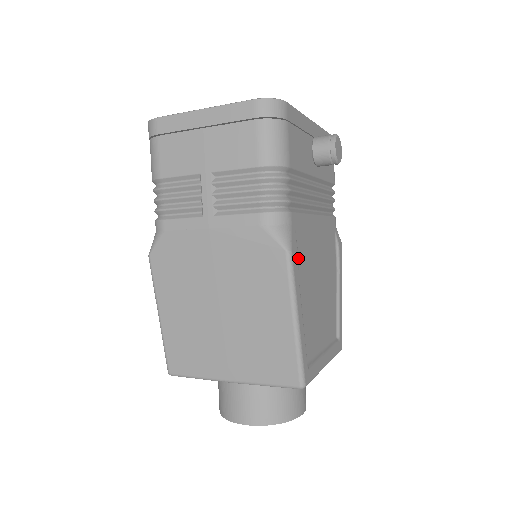
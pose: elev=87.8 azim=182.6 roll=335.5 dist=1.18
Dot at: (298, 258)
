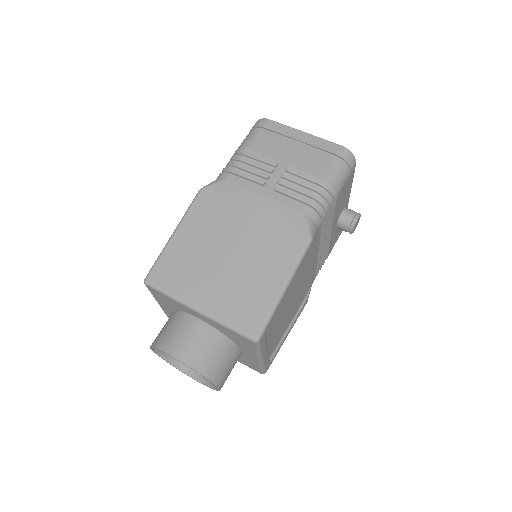
Dot at: occluded
